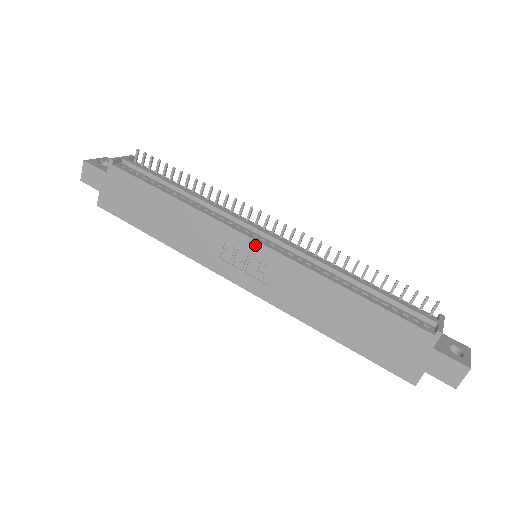
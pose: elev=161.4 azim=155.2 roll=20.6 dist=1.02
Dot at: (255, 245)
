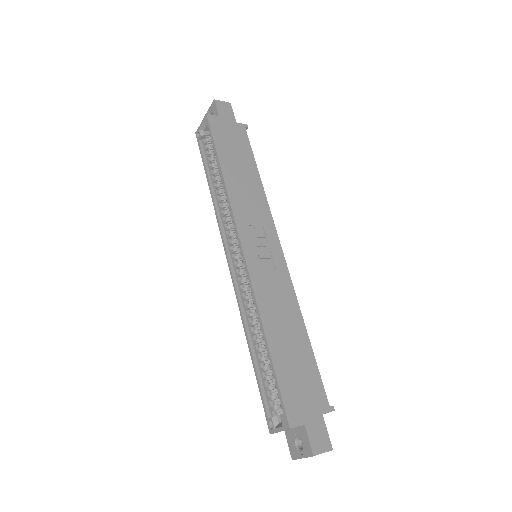
Dot at: (279, 249)
